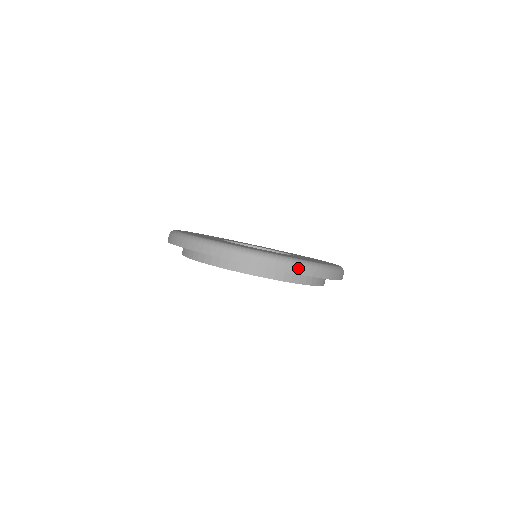
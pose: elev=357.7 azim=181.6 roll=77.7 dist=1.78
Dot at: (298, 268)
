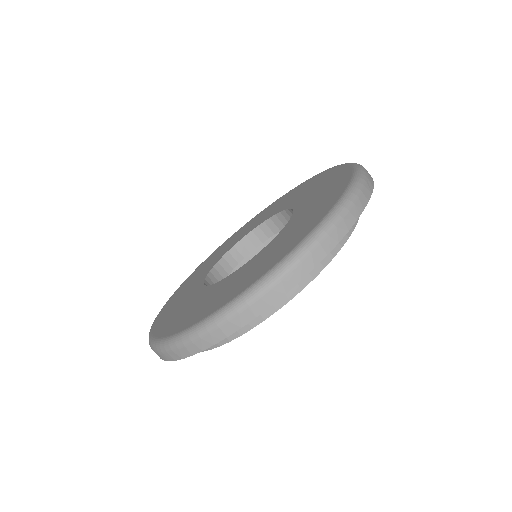
Dot at: (283, 282)
